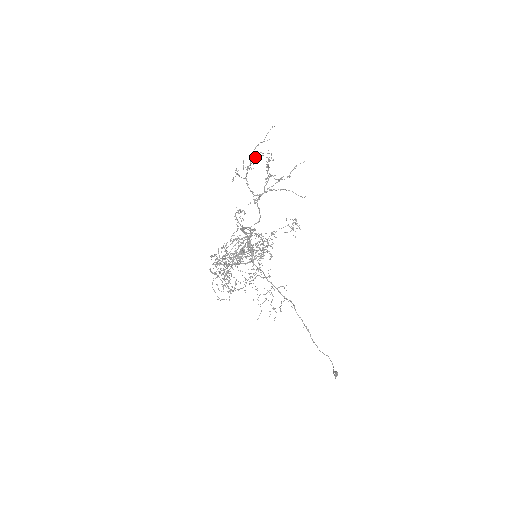
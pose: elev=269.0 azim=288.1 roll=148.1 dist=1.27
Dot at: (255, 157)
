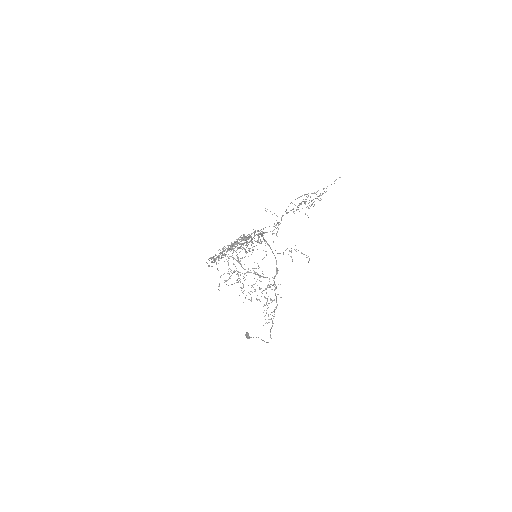
Dot at: (312, 193)
